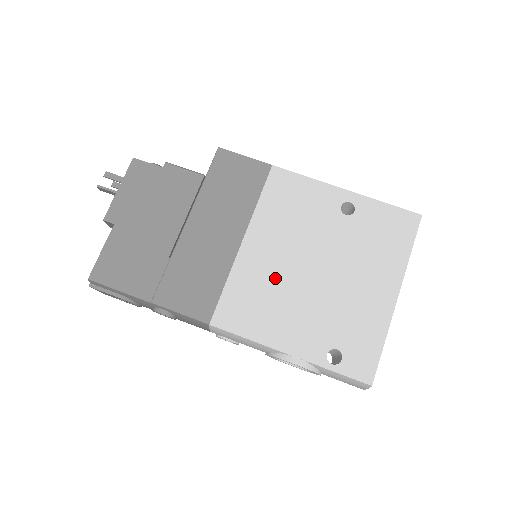
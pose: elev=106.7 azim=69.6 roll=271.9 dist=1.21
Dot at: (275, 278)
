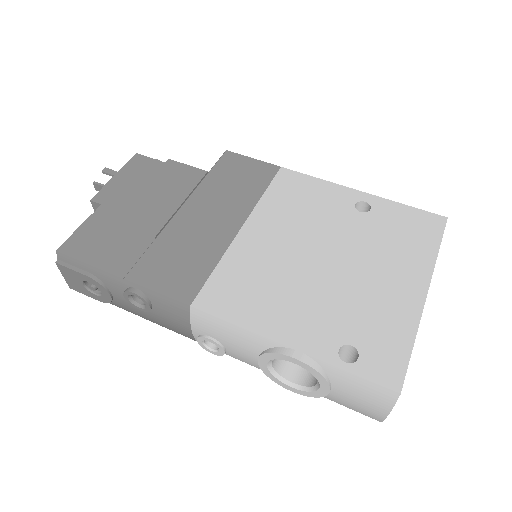
Dot at: (276, 264)
